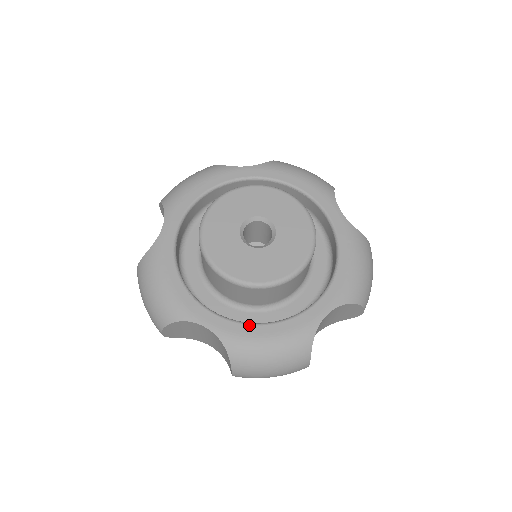
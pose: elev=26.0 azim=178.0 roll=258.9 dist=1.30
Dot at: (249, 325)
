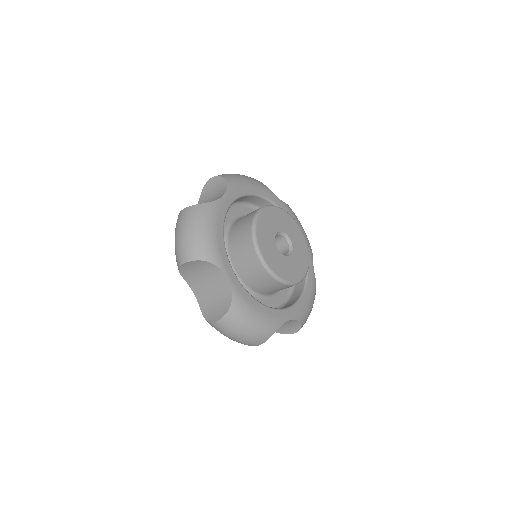
Dot at: (251, 296)
